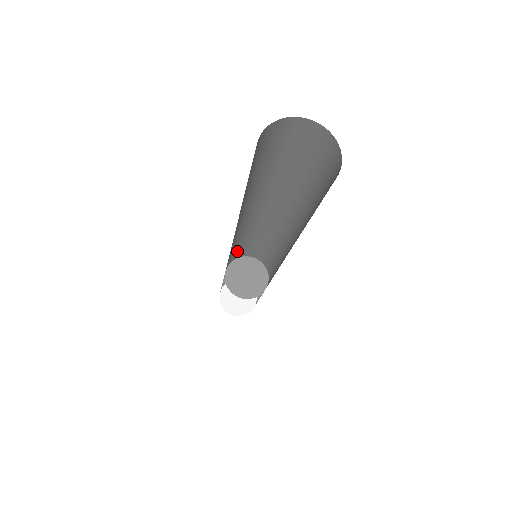
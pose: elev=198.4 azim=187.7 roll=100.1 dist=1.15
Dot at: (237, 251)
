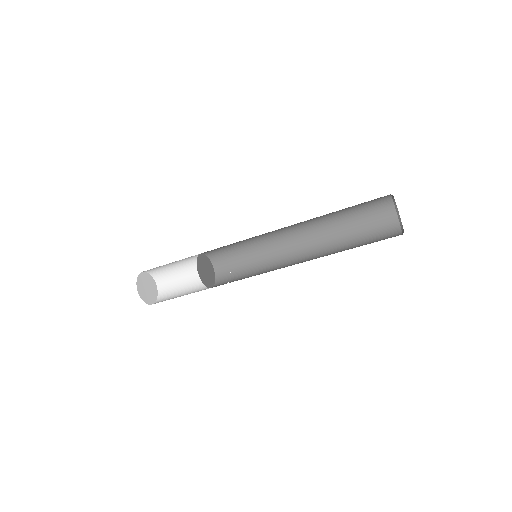
Dot at: (220, 248)
